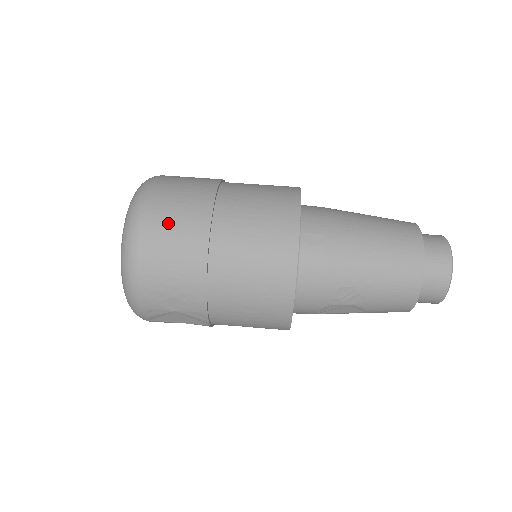
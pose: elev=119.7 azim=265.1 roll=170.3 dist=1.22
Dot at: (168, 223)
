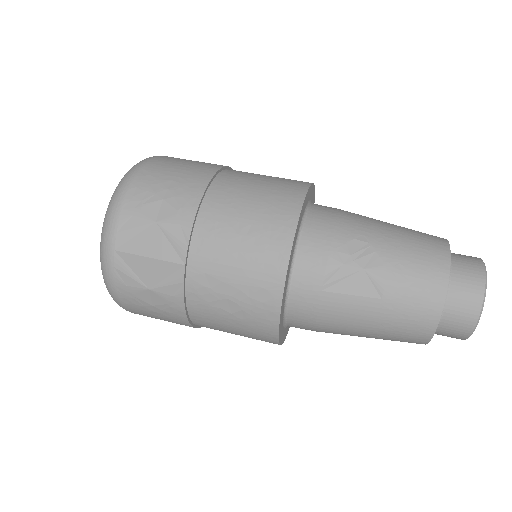
Dot at: (186, 160)
